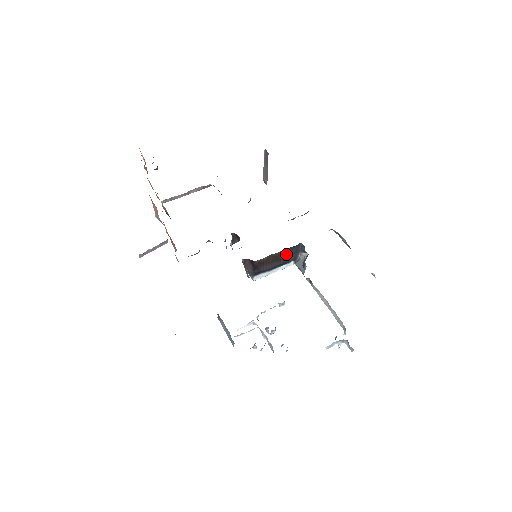
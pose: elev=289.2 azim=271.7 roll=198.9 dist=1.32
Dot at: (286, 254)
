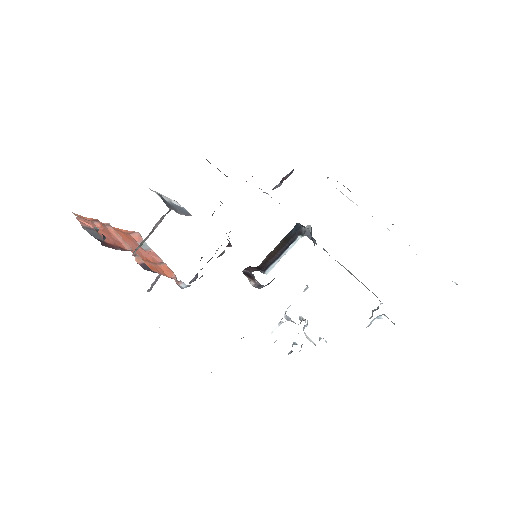
Dot at: (287, 239)
